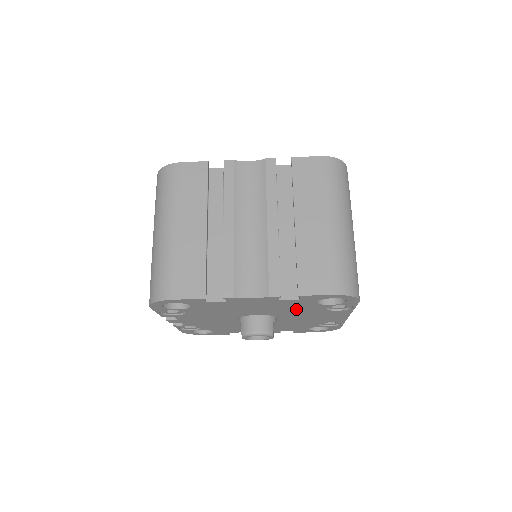
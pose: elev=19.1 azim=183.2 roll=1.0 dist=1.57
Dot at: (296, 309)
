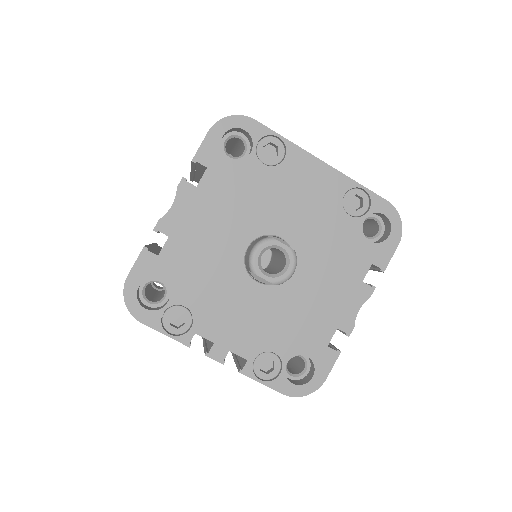
Dot at: (249, 195)
